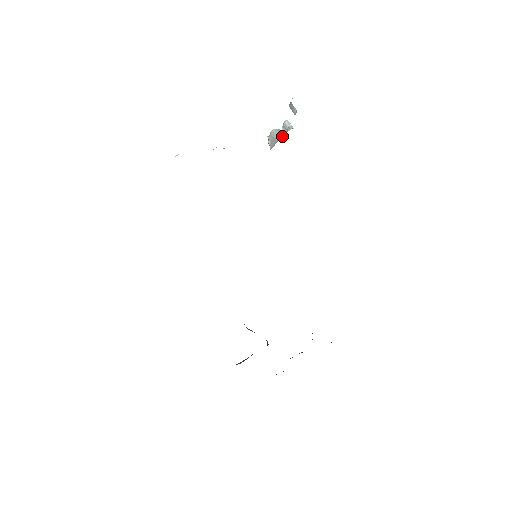
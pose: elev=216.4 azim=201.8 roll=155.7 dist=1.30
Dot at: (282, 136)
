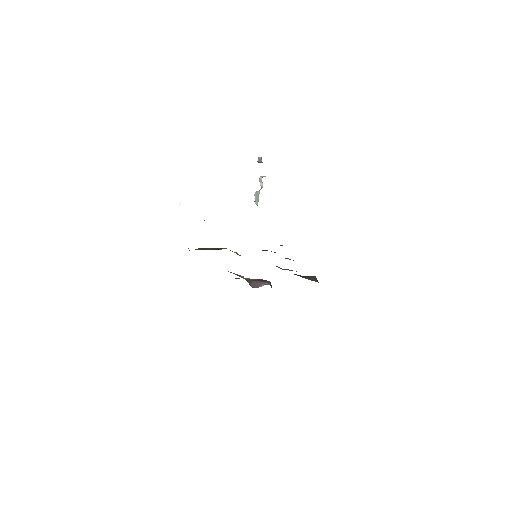
Dot at: (261, 188)
